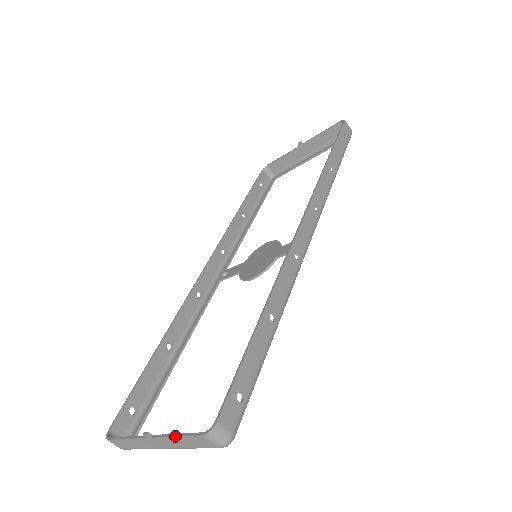
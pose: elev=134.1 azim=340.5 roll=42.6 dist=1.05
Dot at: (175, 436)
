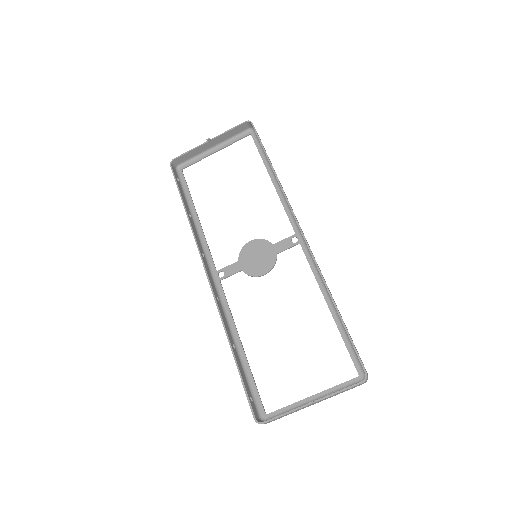
Dot at: occluded
